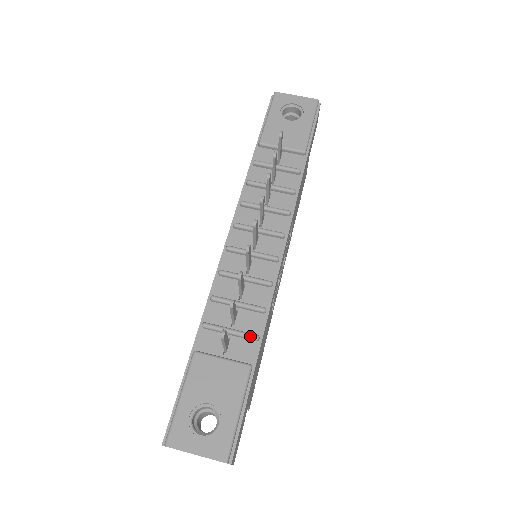
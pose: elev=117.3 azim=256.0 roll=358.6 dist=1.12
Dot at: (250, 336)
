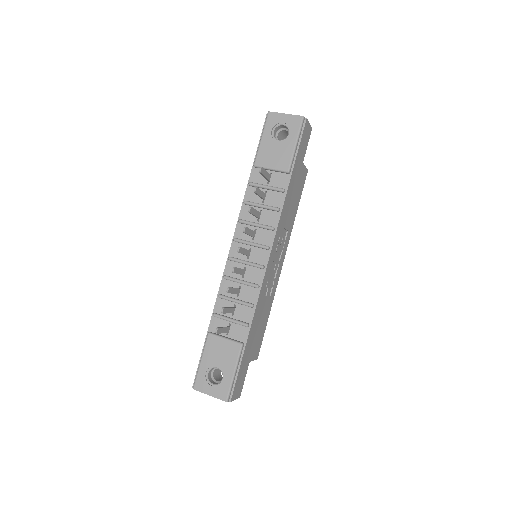
Dot at: (242, 324)
